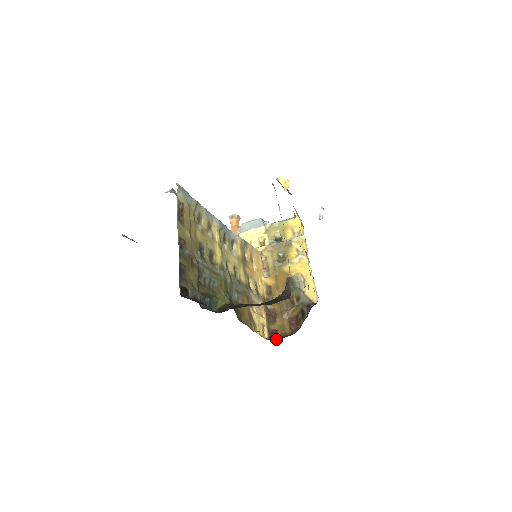
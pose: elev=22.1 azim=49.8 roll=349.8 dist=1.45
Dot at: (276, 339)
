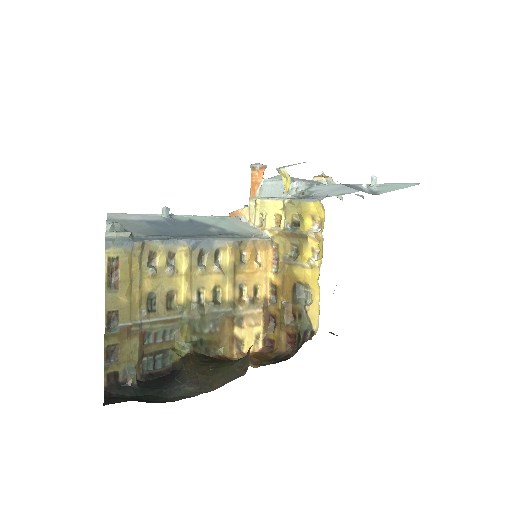
Dot at: (268, 354)
